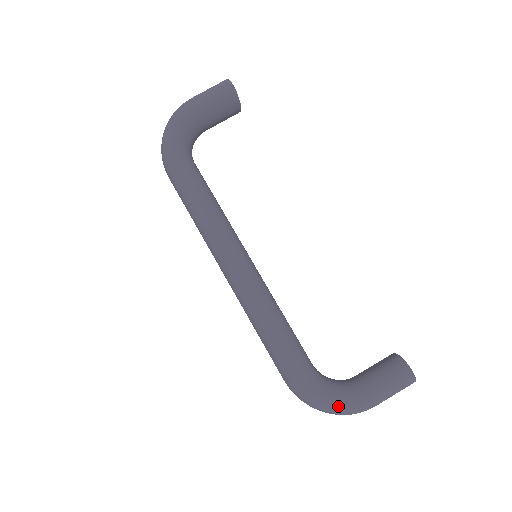
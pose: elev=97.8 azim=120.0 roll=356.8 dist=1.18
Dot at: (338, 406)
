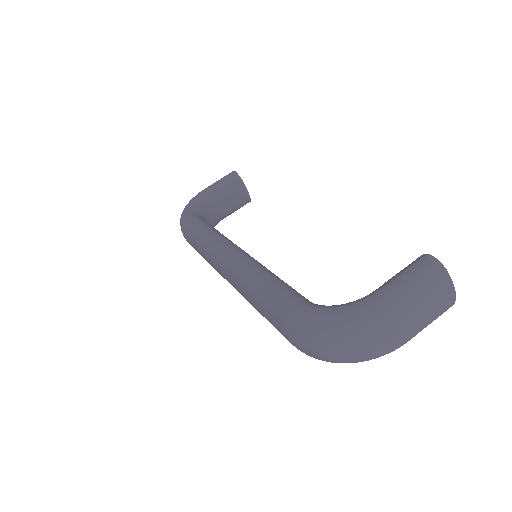
Dot at: (343, 316)
